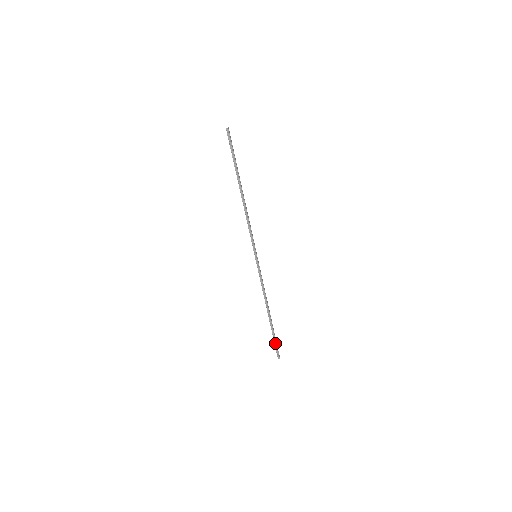
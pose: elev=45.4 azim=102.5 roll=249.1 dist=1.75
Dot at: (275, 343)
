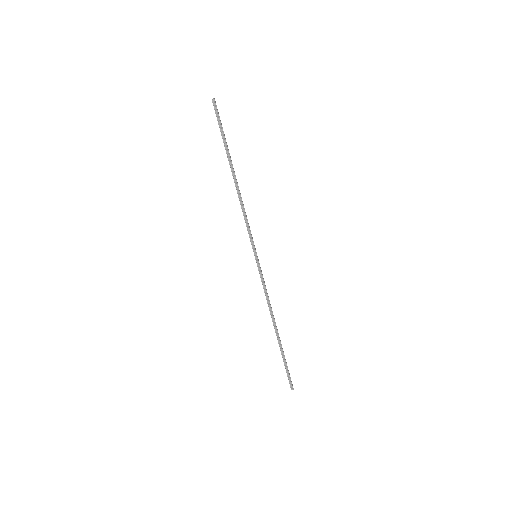
Dot at: (286, 368)
